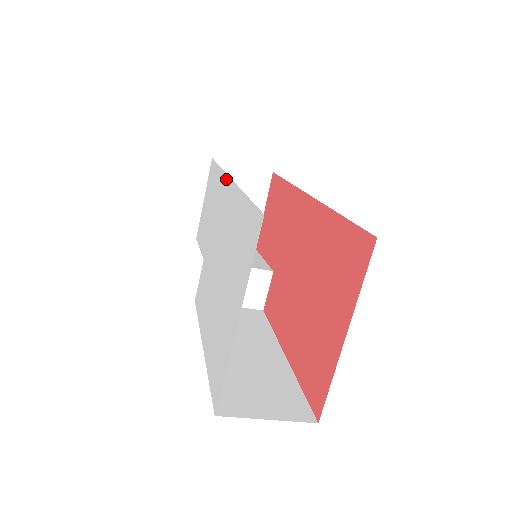
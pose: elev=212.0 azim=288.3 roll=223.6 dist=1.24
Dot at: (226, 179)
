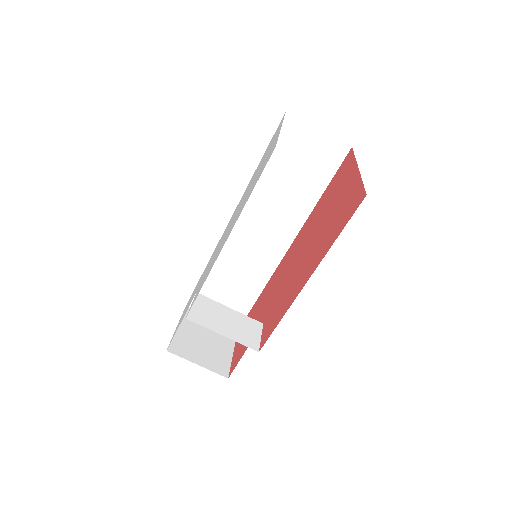
Dot at: occluded
